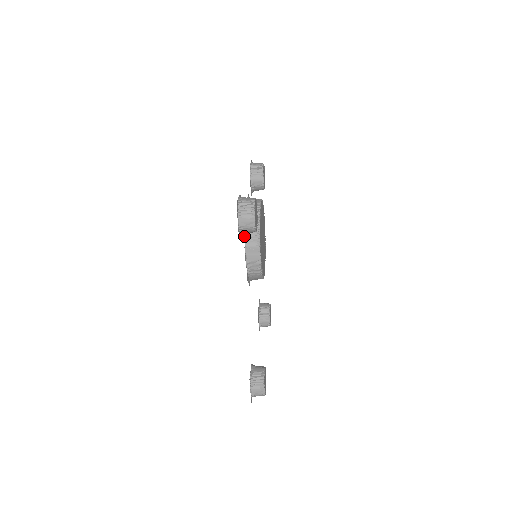
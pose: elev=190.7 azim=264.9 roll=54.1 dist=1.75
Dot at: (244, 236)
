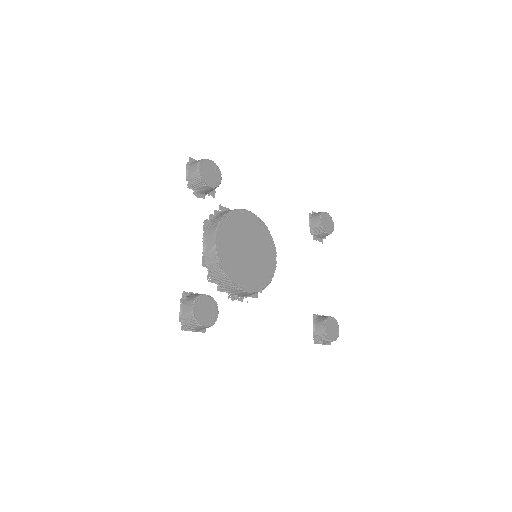
Dot at: (221, 291)
